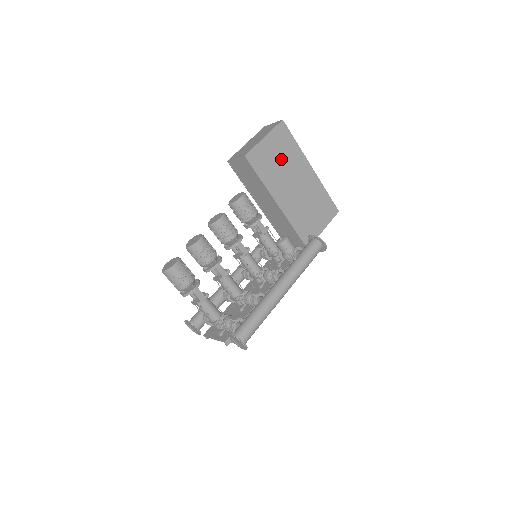
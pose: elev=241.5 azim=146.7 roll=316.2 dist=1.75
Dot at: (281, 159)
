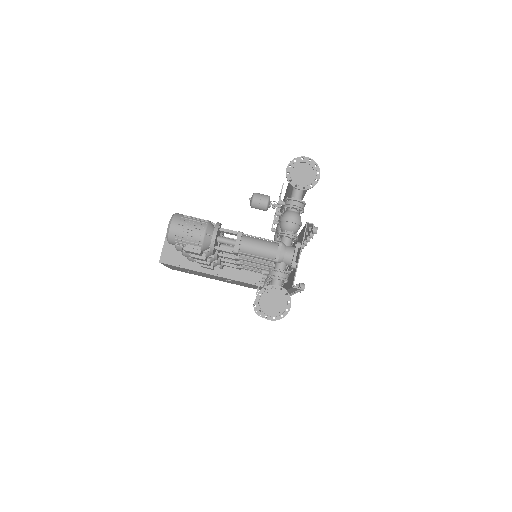
Dot at: occluded
